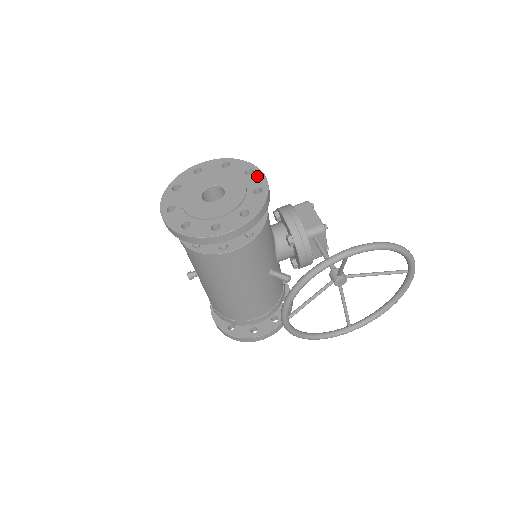
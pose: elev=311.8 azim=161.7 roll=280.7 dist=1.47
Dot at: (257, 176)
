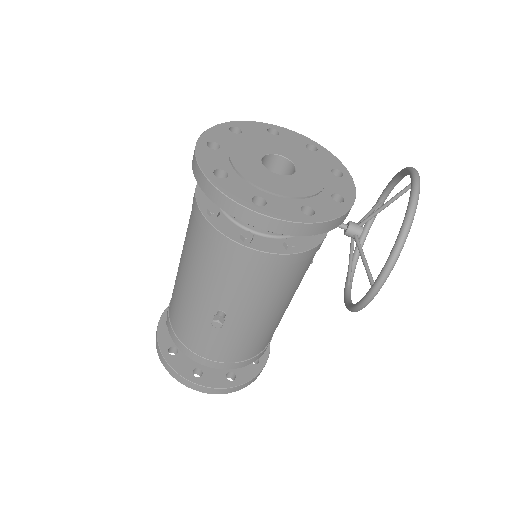
Dot at: (287, 133)
